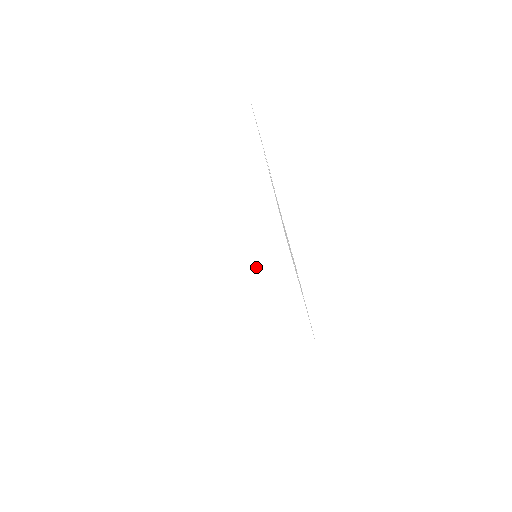
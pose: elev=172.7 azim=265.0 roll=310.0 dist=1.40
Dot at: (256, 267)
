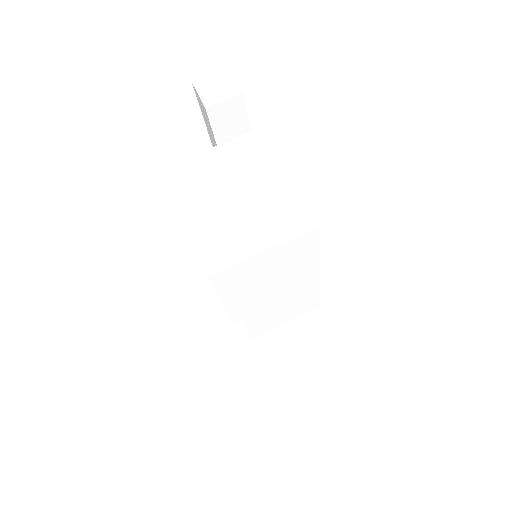
Dot at: (281, 272)
